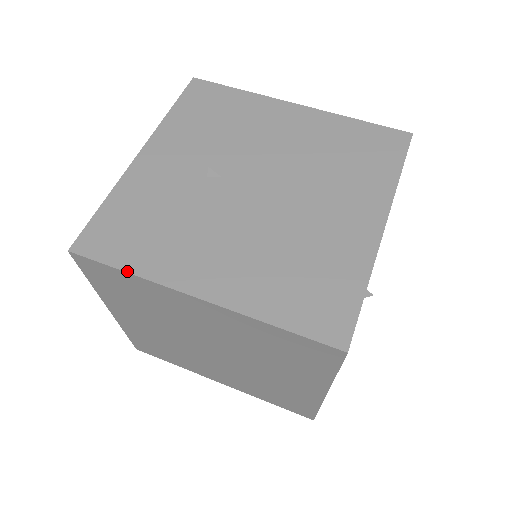
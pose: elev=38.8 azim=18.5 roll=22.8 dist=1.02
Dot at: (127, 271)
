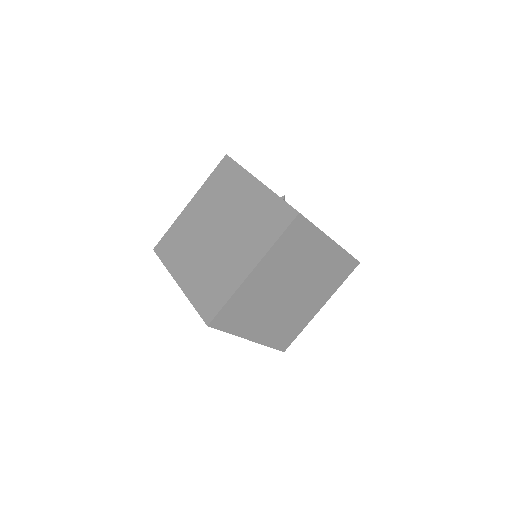
Dot at: occluded
